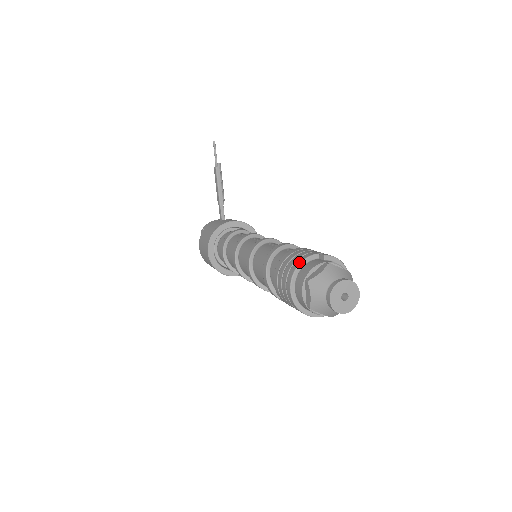
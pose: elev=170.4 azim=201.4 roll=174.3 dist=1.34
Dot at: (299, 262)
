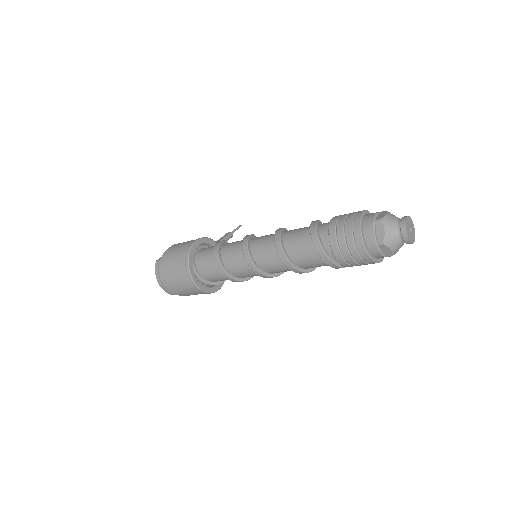
Dot at: occluded
